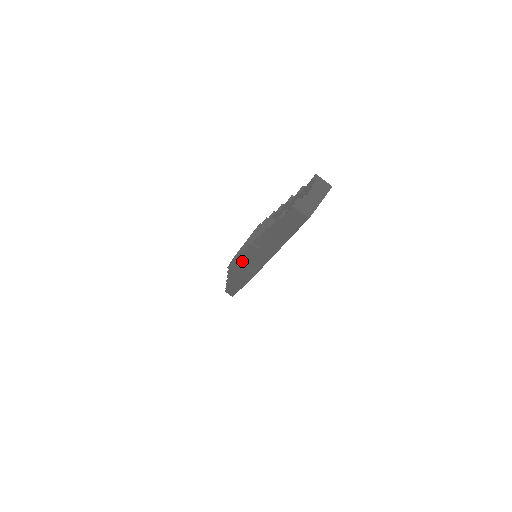
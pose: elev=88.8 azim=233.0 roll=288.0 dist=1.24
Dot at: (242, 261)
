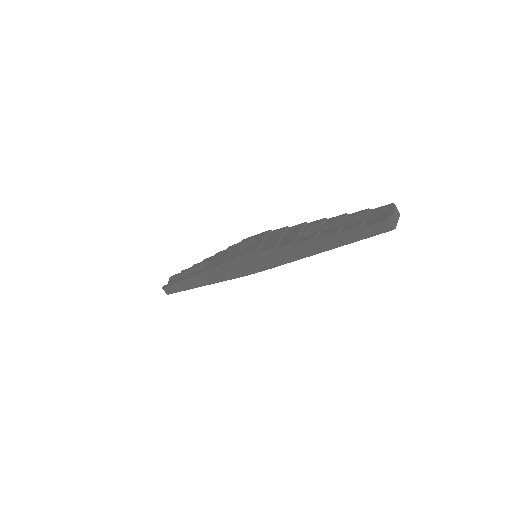
Dot at: (264, 256)
